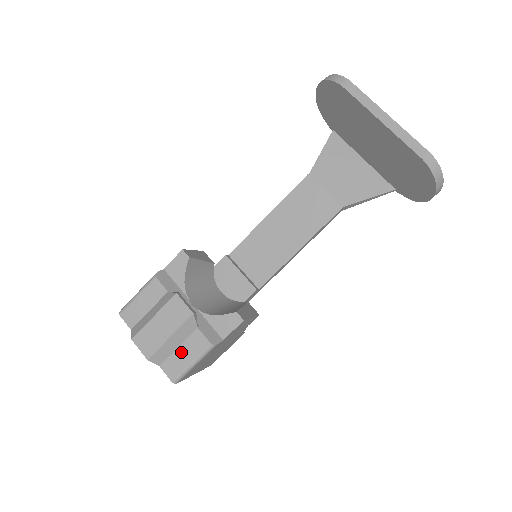
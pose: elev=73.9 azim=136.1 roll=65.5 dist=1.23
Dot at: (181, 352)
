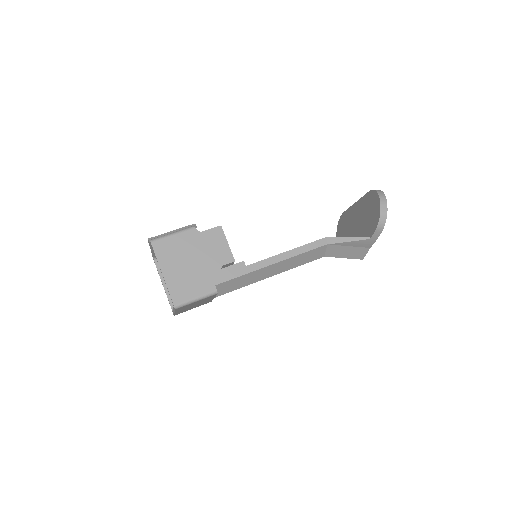
Dot at: occluded
